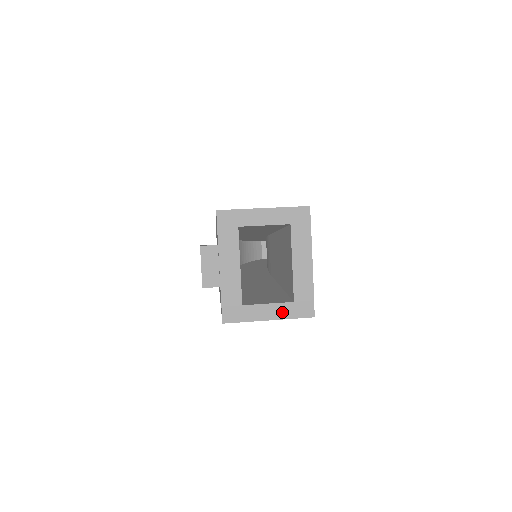
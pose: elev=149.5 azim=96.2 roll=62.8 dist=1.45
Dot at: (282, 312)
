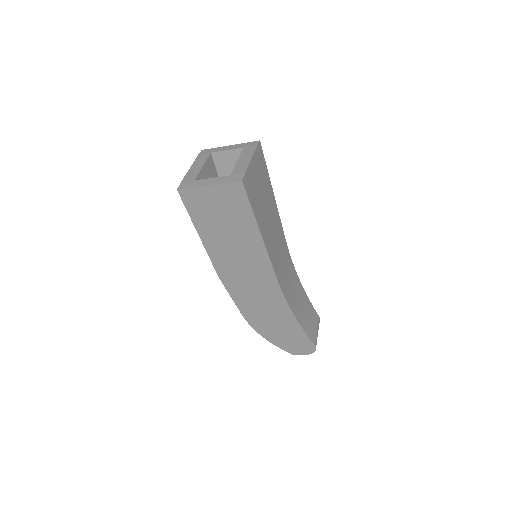
Dot at: (220, 181)
